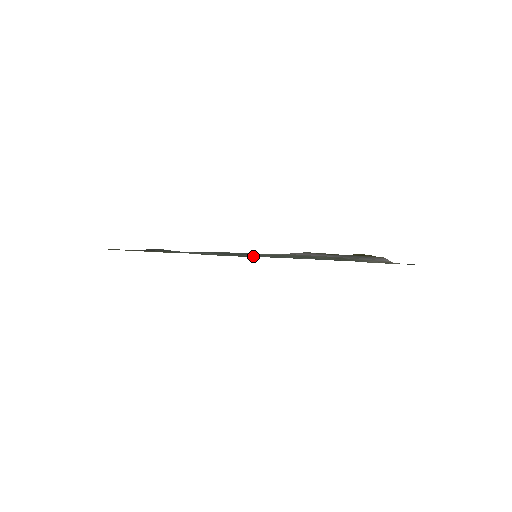
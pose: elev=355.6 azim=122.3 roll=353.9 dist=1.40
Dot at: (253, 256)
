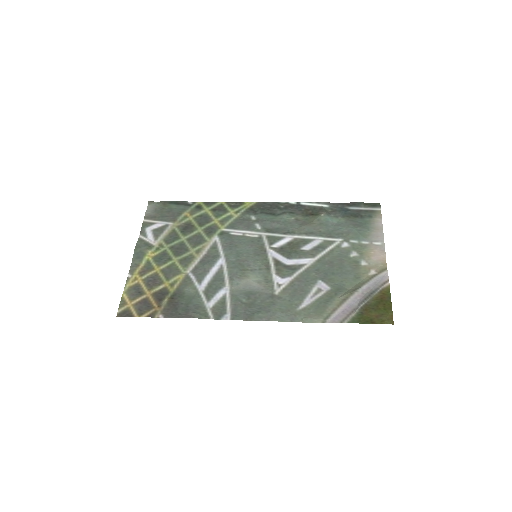
Dot at: (238, 234)
